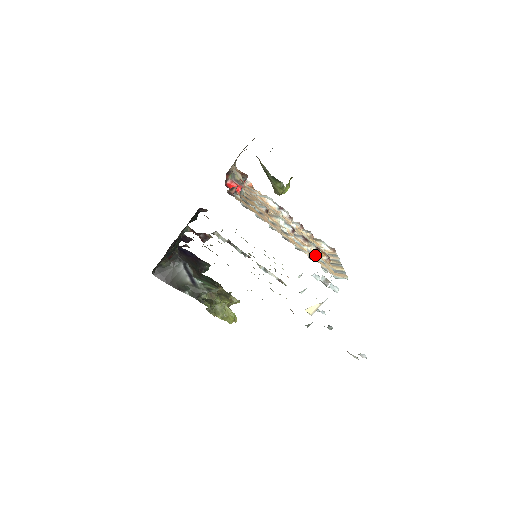
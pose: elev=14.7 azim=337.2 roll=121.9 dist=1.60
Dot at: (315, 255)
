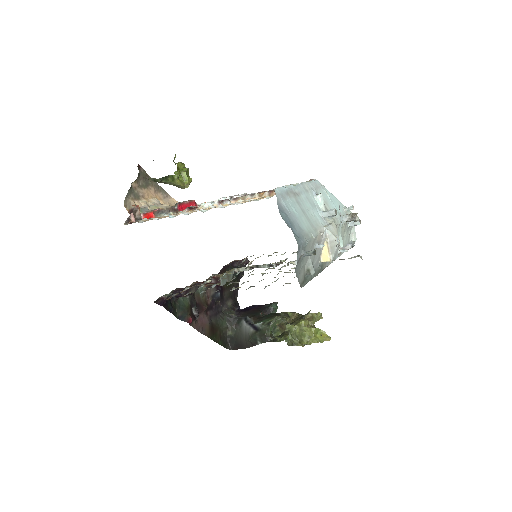
Dot at: (243, 201)
